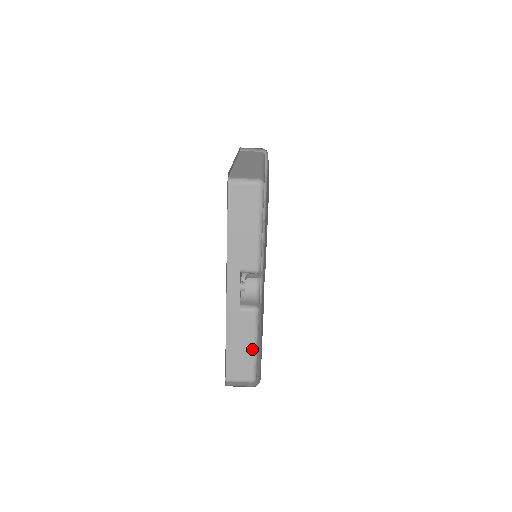
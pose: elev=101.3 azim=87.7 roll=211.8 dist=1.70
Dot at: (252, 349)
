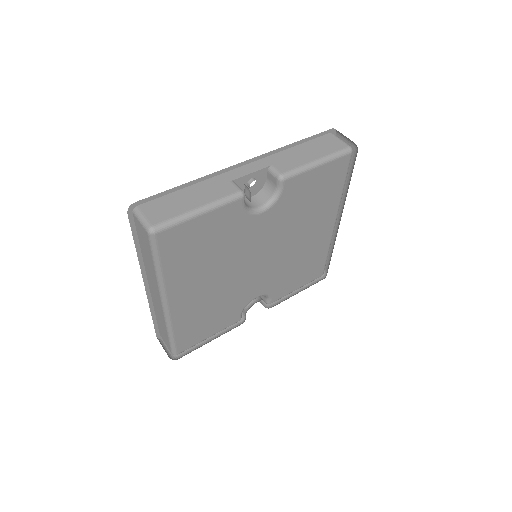
Dot at: (195, 208)
